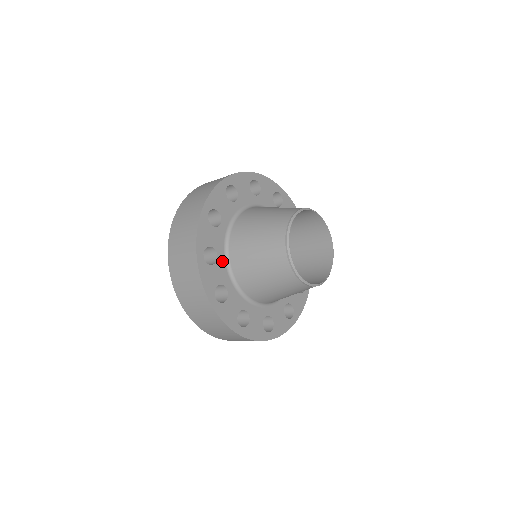
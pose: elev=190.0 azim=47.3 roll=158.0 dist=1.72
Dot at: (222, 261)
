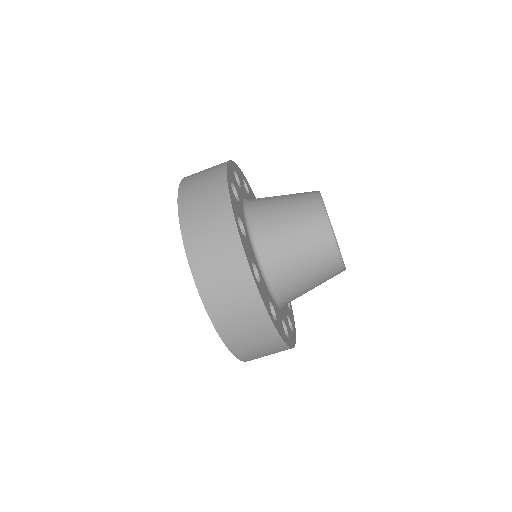
Dot at: (241, 208)
